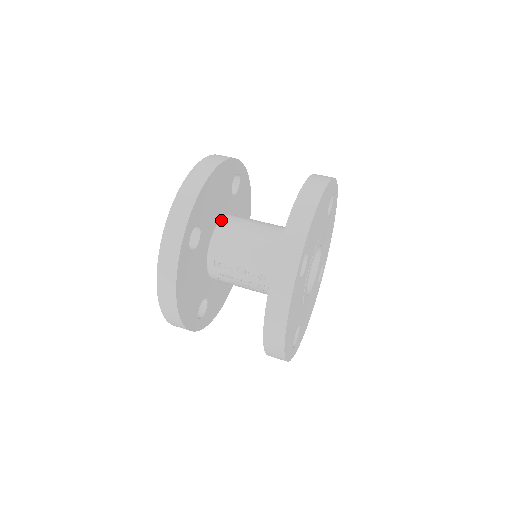
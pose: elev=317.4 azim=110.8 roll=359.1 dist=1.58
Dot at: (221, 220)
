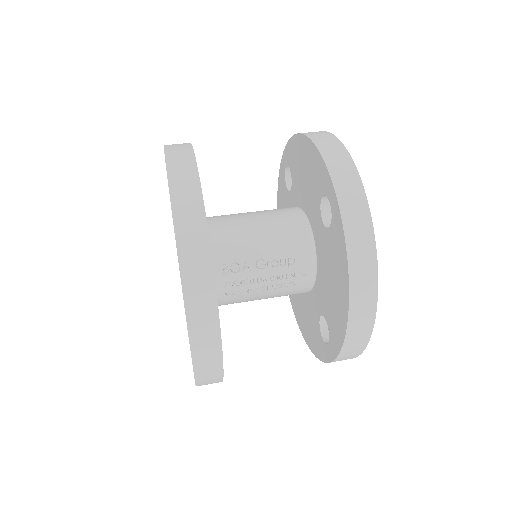
Dot at: occluded
